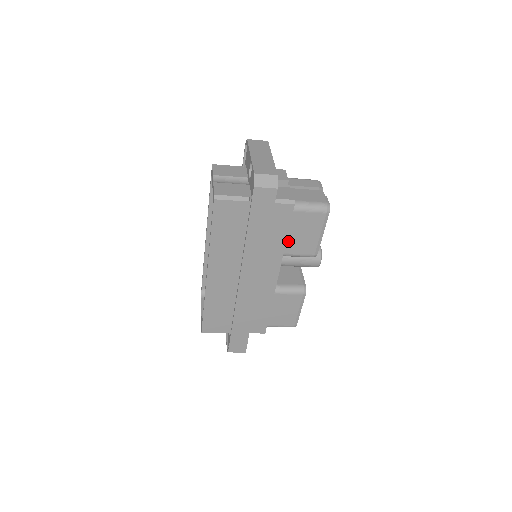
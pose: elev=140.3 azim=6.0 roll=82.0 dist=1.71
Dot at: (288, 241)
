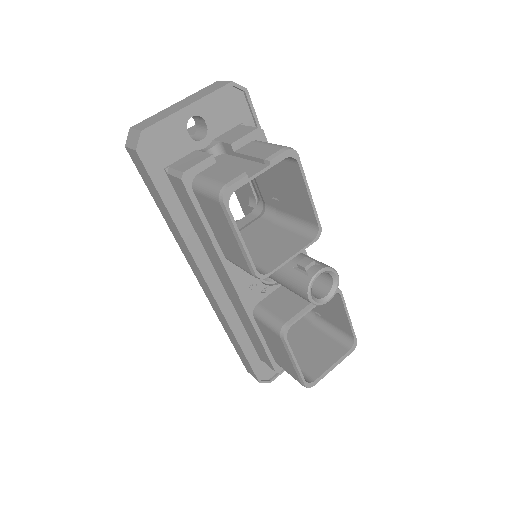
Dot at: (218, 239)
